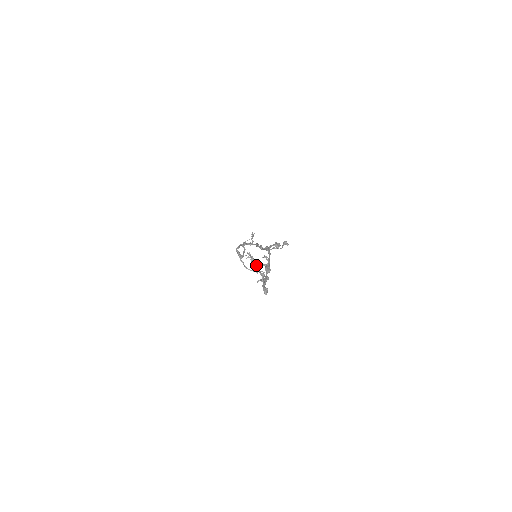
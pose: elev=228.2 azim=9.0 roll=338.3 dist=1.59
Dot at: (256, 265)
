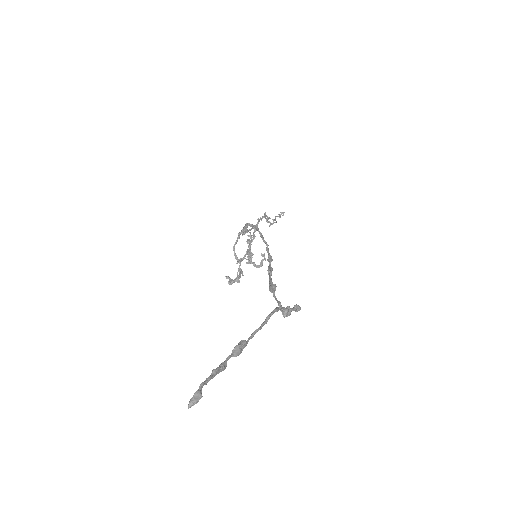
Dot at: (246, 254)
